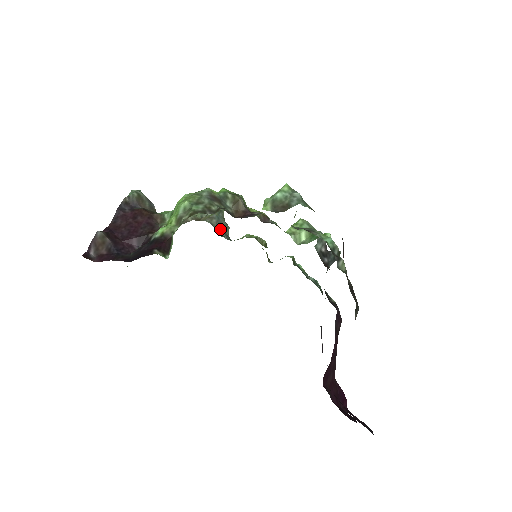
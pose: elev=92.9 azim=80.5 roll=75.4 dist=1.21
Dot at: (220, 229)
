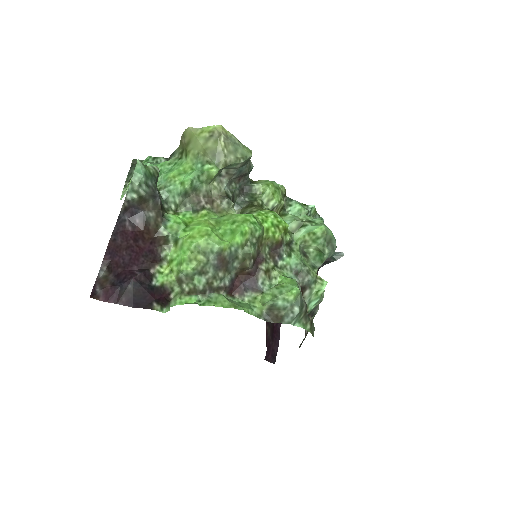
Dot at: (239, 178)
